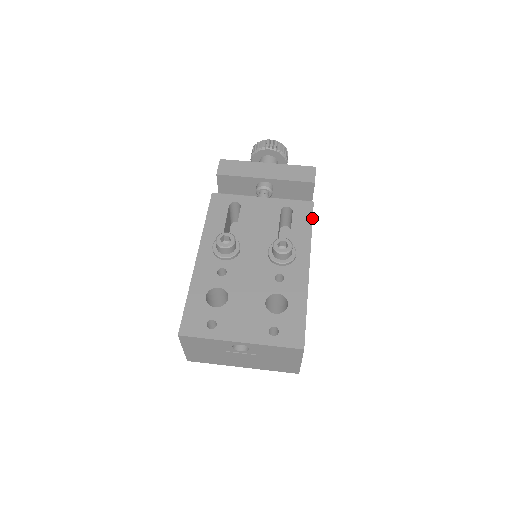
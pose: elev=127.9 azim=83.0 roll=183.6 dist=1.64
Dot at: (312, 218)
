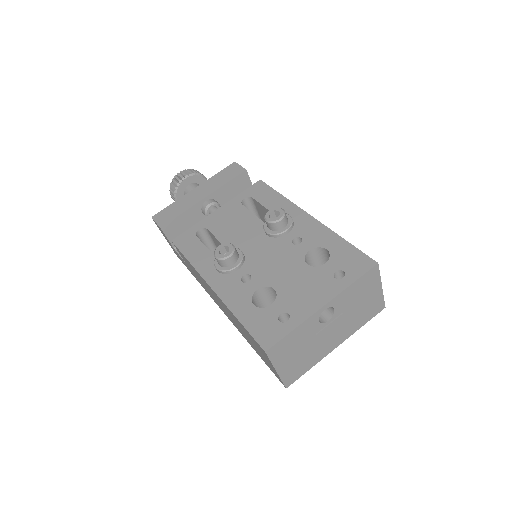
Dot at: (272, 189)
